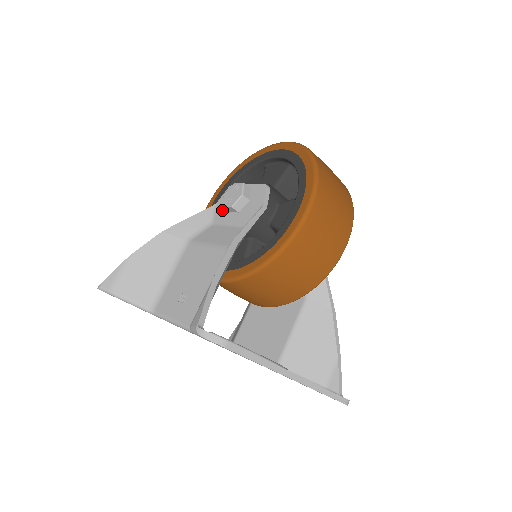
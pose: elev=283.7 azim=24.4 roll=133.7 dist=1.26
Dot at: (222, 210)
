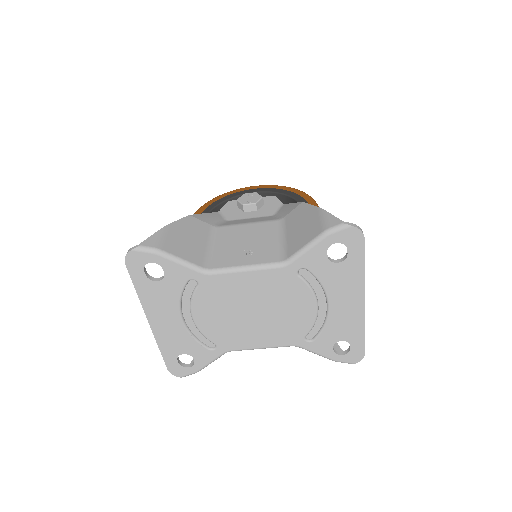
Dot at: (233, 213)
